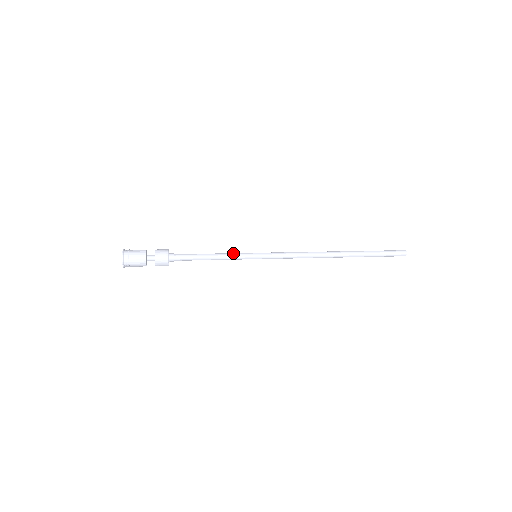
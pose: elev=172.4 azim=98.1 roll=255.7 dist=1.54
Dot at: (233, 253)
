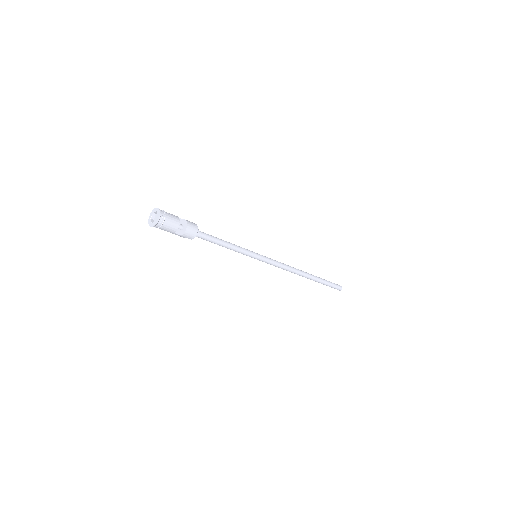
Dot at: occluded
